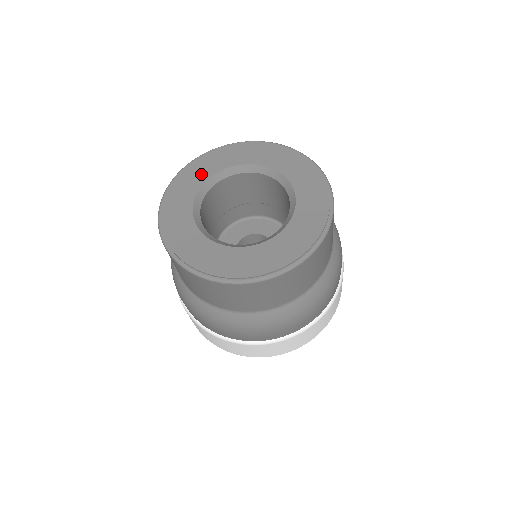
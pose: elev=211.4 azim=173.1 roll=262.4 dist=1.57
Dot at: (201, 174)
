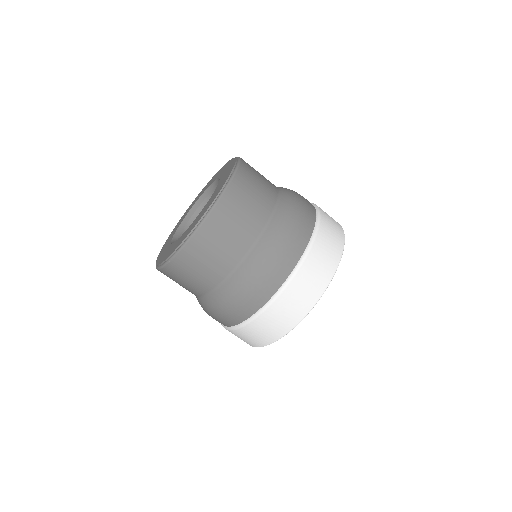
Dot at: (177, 226)
